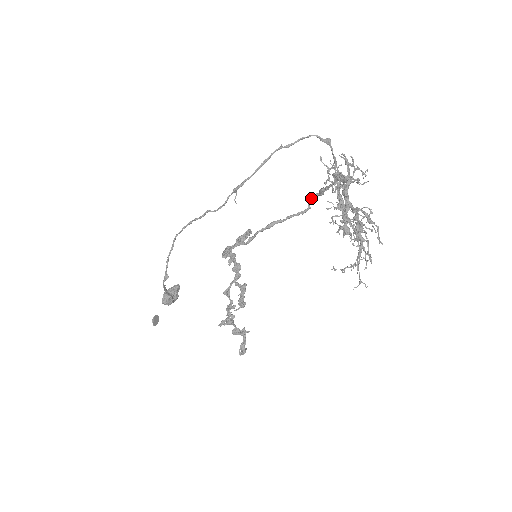
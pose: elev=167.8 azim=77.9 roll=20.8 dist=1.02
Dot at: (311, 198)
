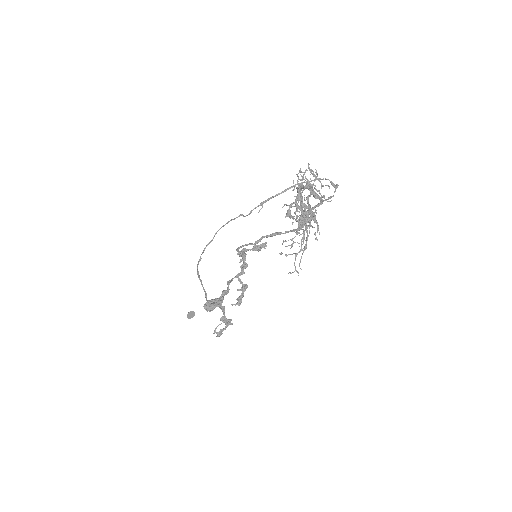
Dot at: occluded
